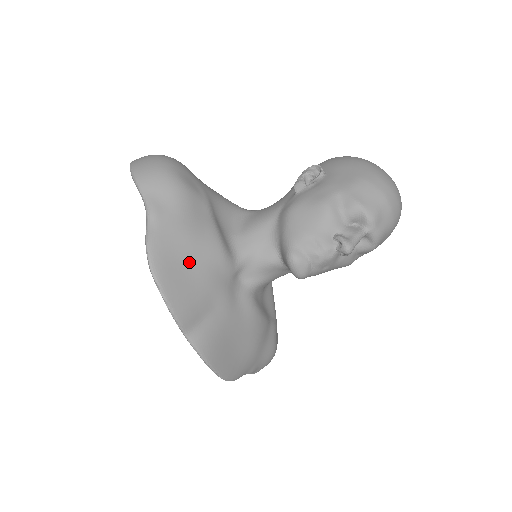
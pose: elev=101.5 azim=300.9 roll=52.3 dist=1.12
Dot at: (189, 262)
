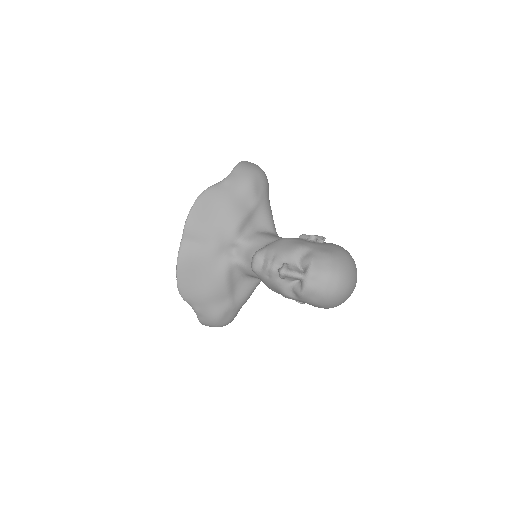
Dot at: (217, 212)
